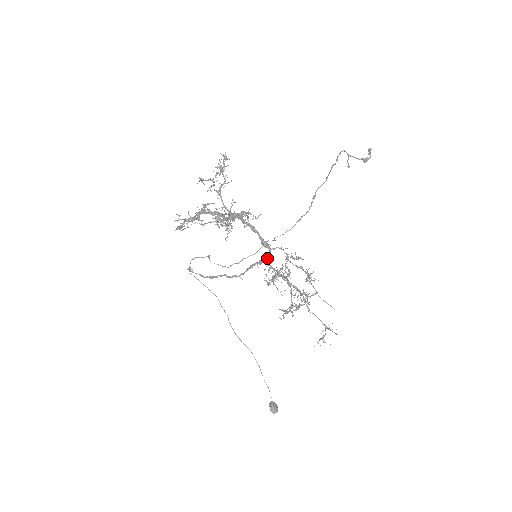
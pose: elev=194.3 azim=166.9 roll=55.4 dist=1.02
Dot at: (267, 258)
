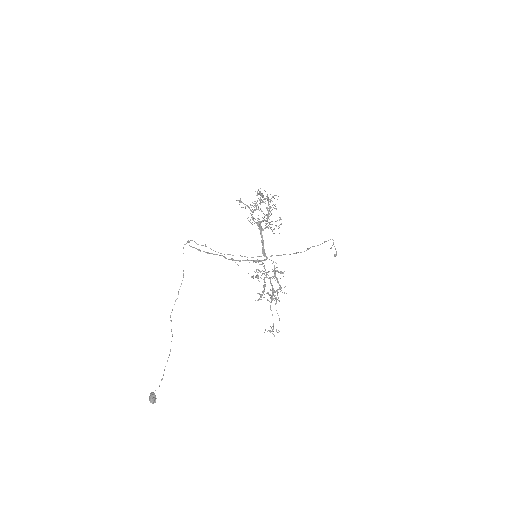
Dot at: occluded
